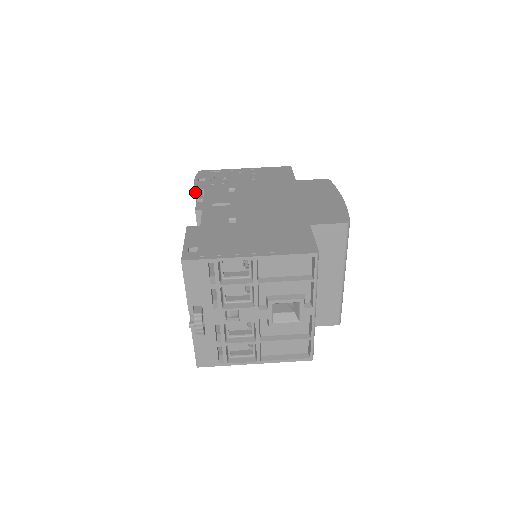
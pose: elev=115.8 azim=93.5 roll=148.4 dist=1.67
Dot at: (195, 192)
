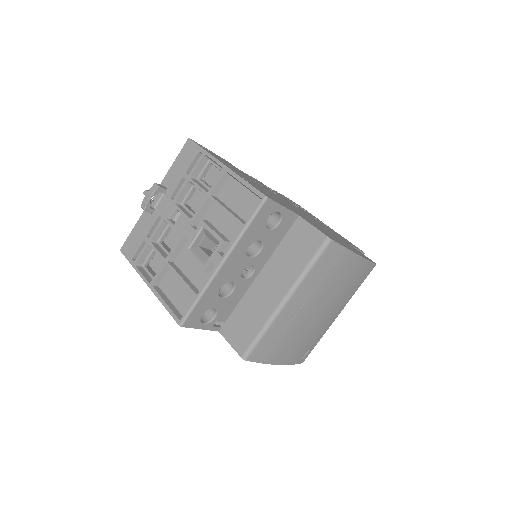
Dot at: occluded
